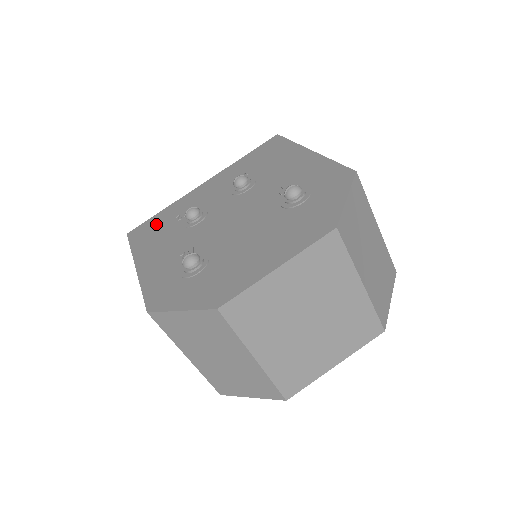
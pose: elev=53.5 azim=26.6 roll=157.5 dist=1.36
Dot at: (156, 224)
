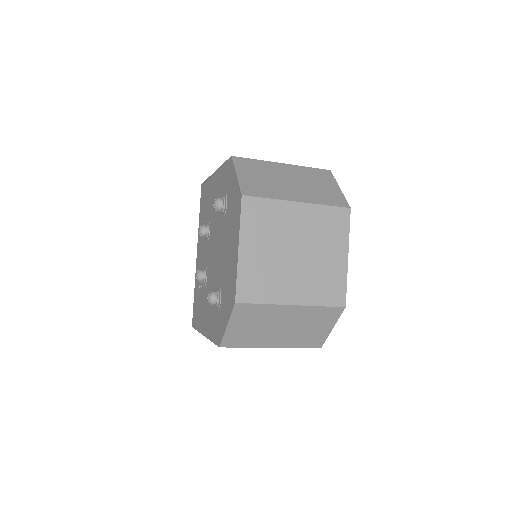
Dot at: (196, 304)
